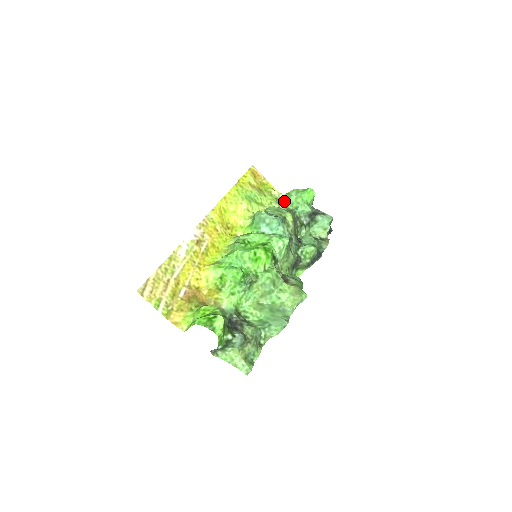
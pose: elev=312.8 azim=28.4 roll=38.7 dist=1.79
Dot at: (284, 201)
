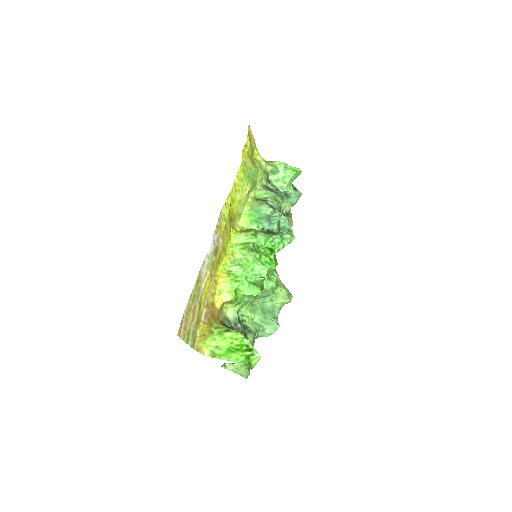
Dot at: (268, 173)
